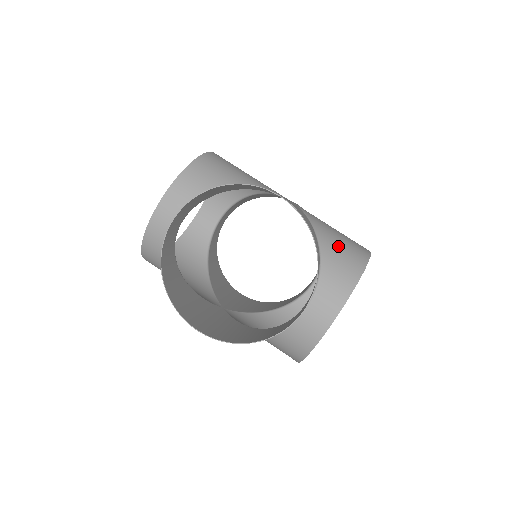
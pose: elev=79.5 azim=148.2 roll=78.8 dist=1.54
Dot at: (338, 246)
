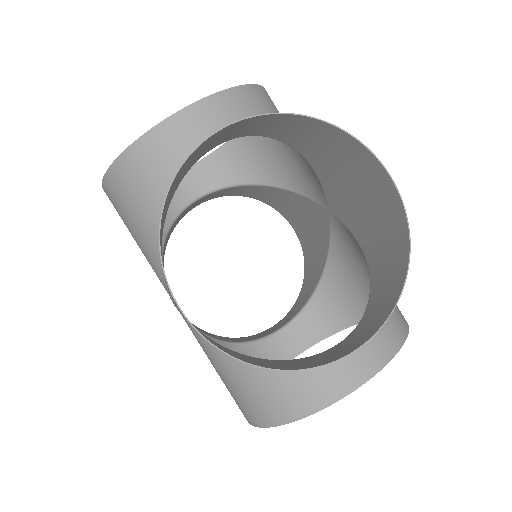
Dot at: (320, 147)
